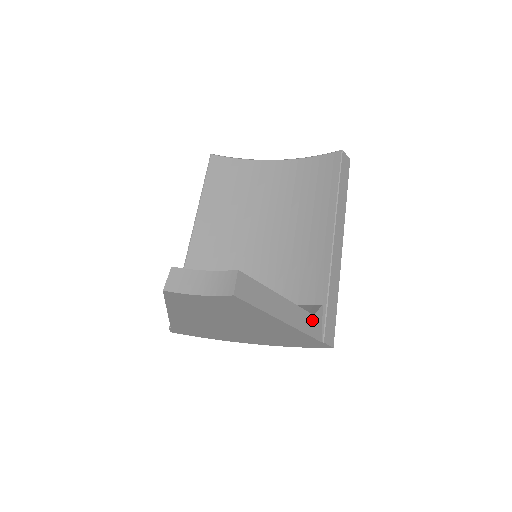
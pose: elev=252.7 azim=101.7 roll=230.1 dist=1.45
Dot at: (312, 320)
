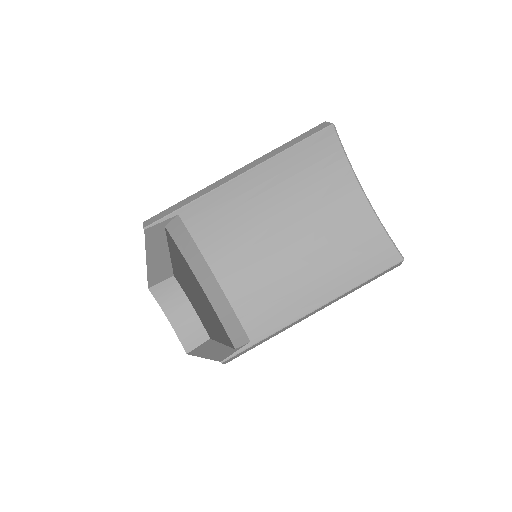
Dot at: (230, 352)
